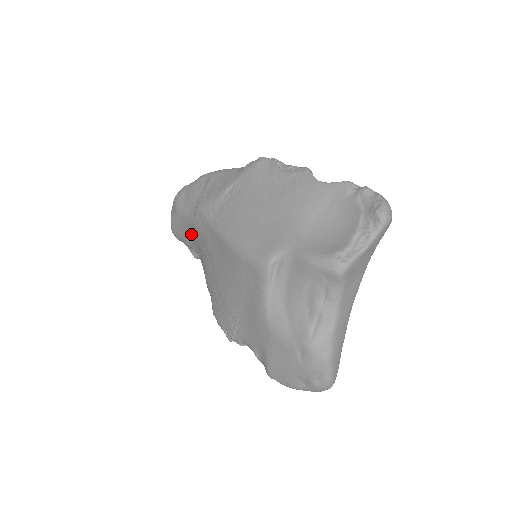
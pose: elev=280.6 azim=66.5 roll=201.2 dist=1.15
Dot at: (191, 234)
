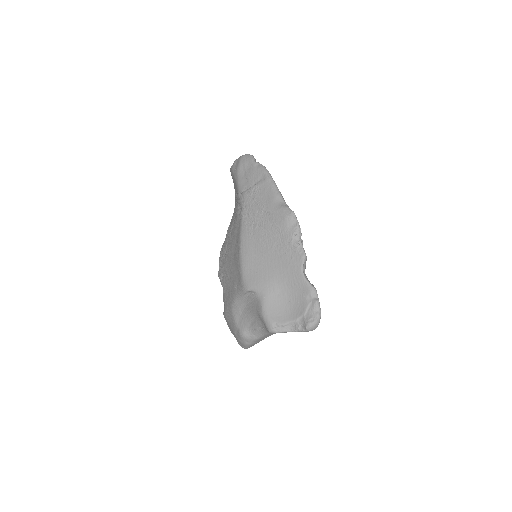
Dot at: (236, 194)
